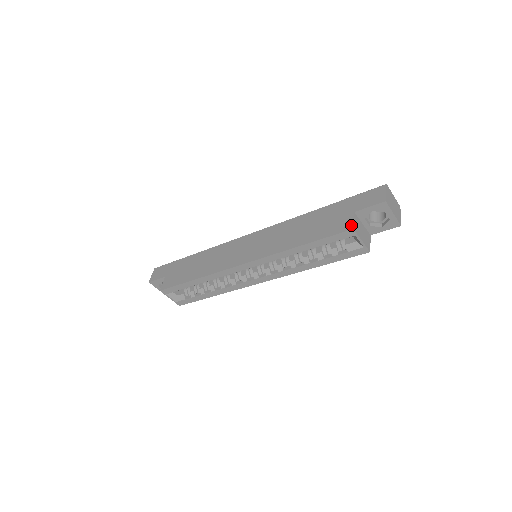
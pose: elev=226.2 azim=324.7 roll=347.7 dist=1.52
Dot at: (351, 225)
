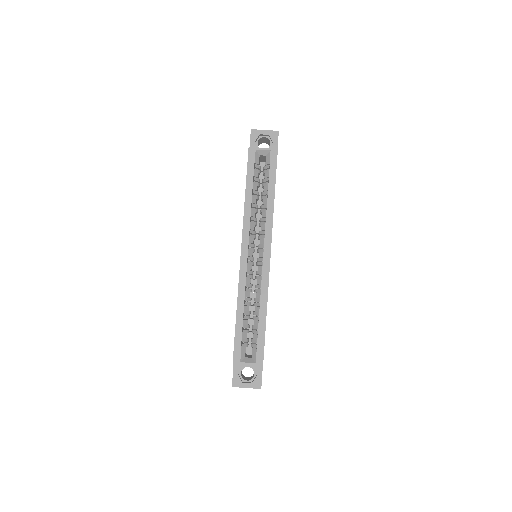
Dot at: (248, 150)
